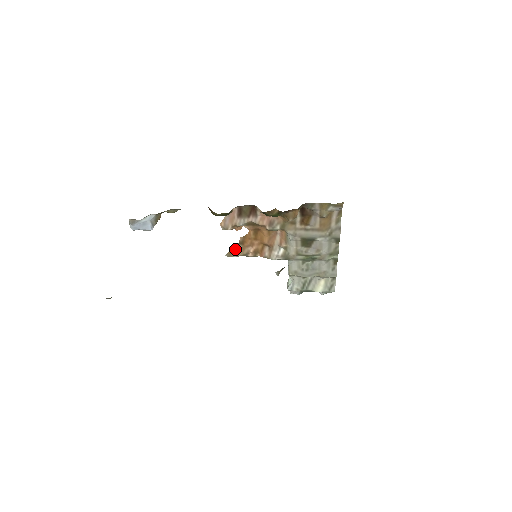
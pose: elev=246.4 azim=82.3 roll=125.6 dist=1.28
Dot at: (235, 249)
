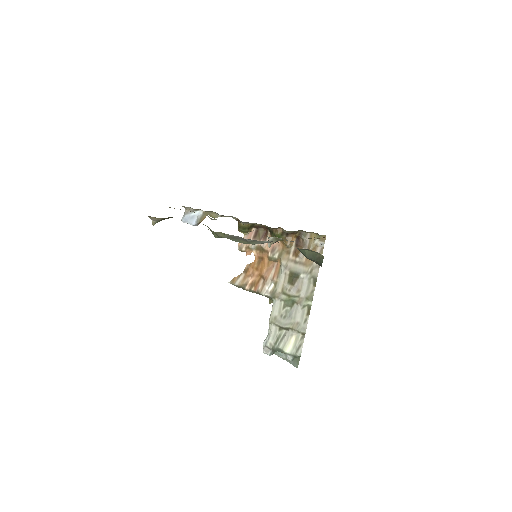
Dot at: (239, 277)
